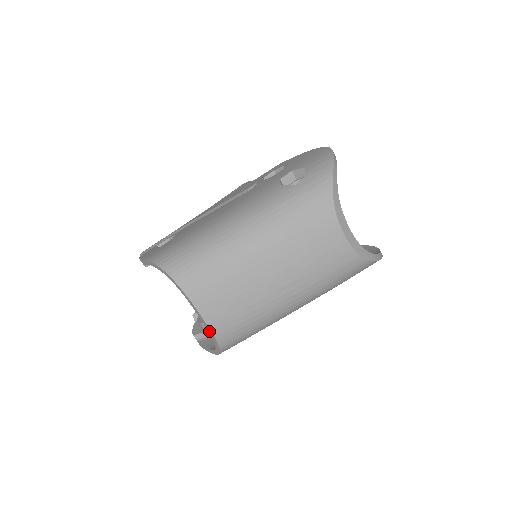
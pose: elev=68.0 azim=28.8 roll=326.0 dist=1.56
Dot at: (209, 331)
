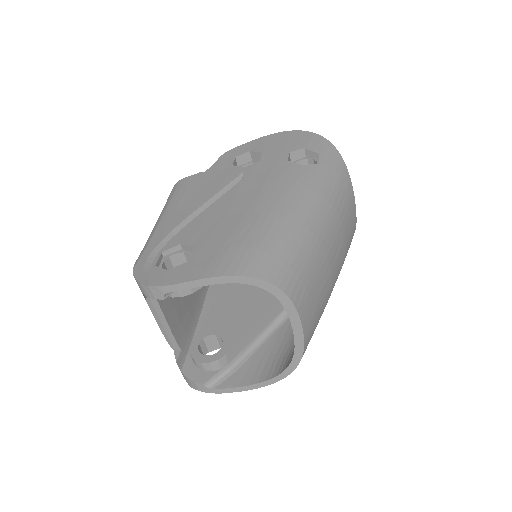
Dot at: (298, 347)
